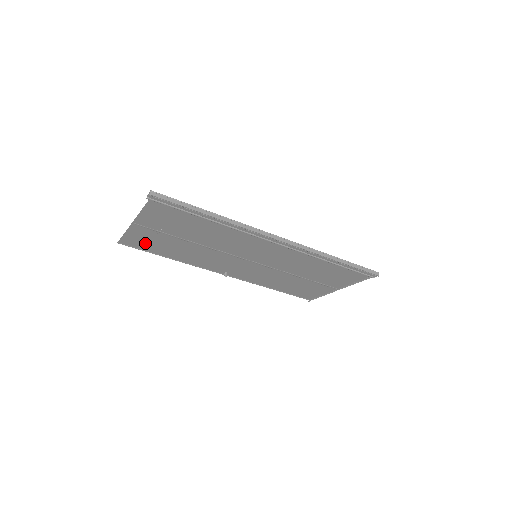
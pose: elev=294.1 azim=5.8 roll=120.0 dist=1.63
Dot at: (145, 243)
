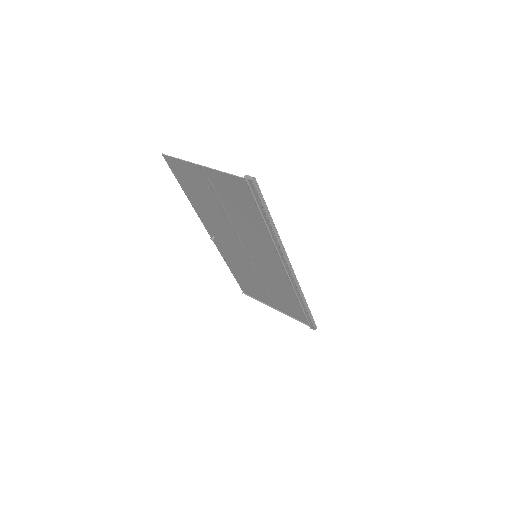
Dot at: (186, 176)
